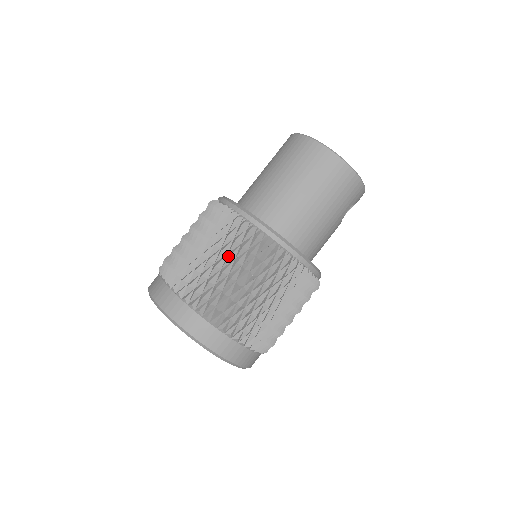
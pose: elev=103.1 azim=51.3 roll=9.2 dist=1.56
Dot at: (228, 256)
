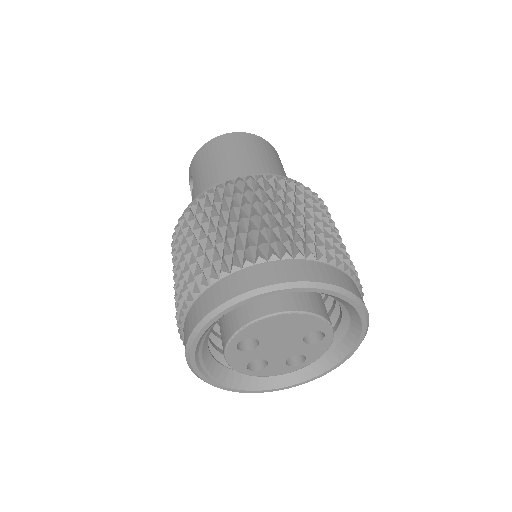
Dot at: (256, 201)
